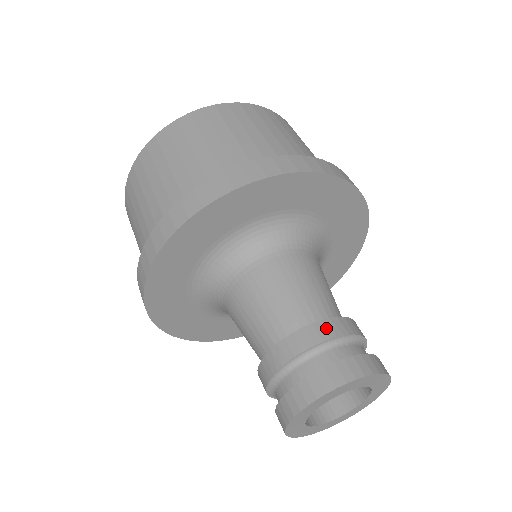
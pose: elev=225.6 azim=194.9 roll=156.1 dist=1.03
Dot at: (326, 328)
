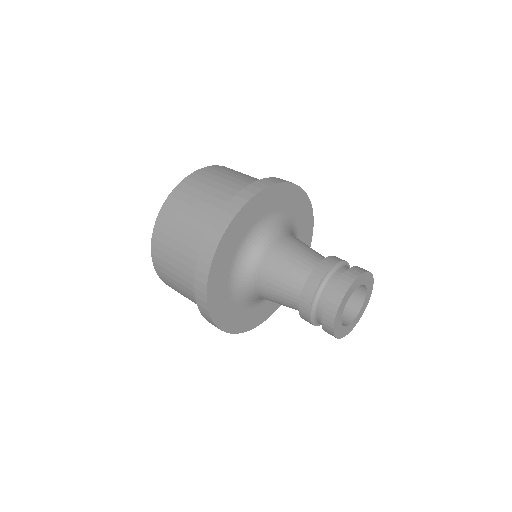
Dot at: (304, 302)
